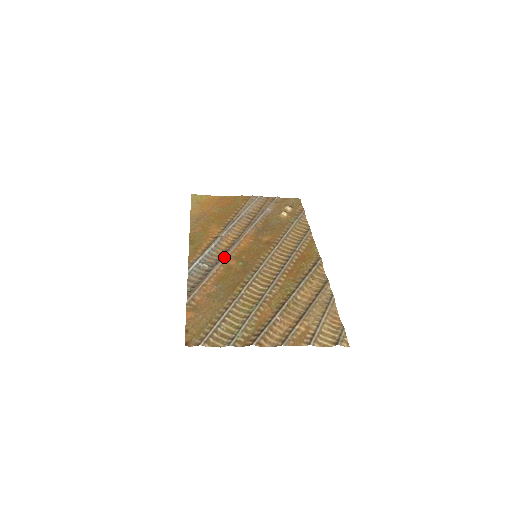
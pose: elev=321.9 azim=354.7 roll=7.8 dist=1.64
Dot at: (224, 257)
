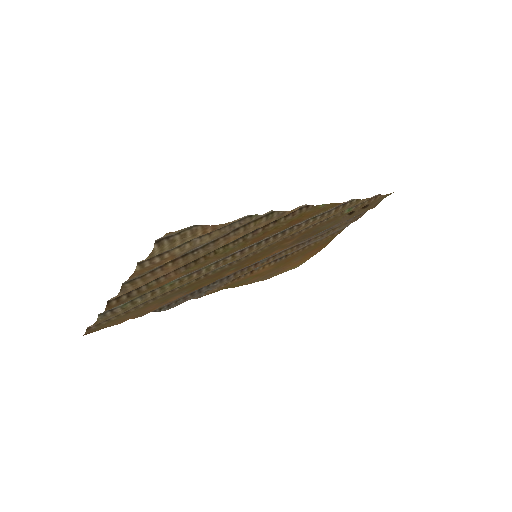
Dot at: (228, 275)
